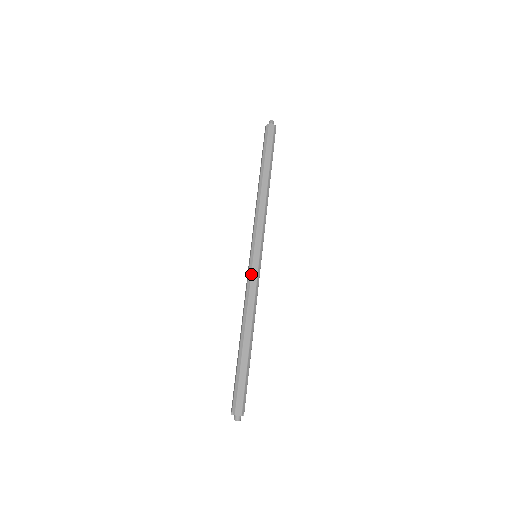
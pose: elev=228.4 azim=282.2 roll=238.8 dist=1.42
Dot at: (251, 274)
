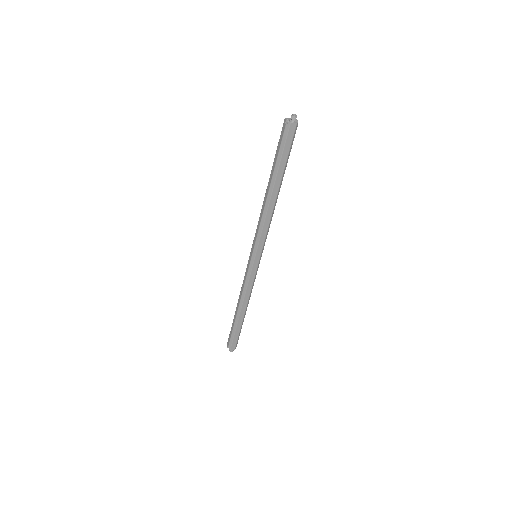
Dot at: (250, 273)
